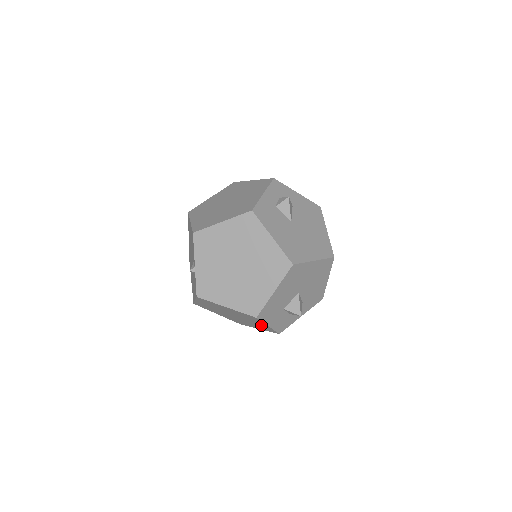
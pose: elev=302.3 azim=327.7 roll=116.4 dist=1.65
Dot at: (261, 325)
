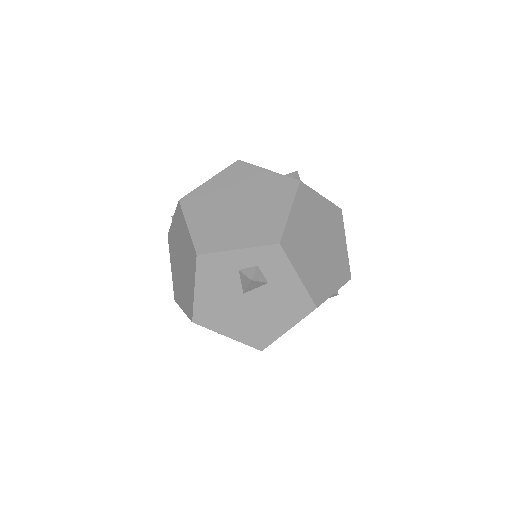
Dot at: occluded
